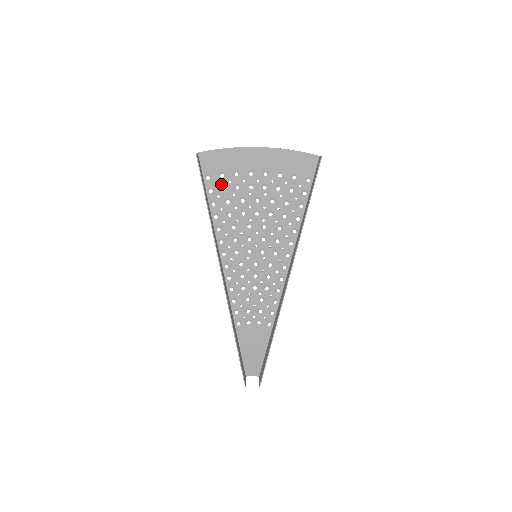
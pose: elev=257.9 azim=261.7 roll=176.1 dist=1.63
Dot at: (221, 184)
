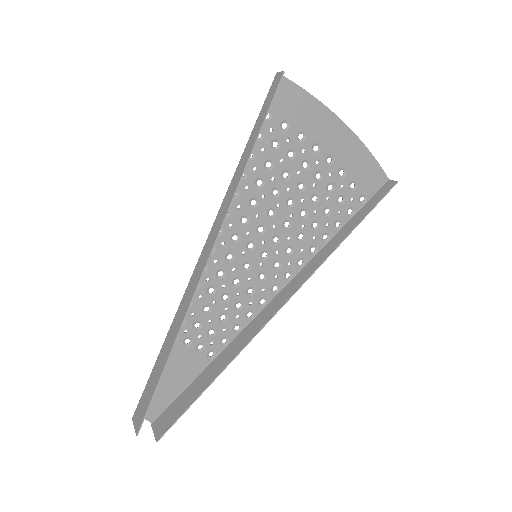
Dot at: (276, 135)
